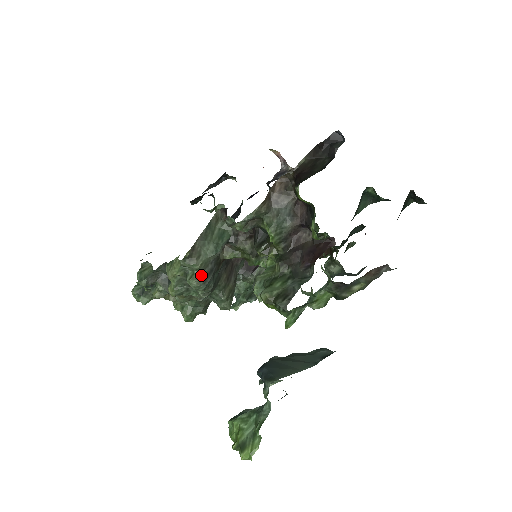
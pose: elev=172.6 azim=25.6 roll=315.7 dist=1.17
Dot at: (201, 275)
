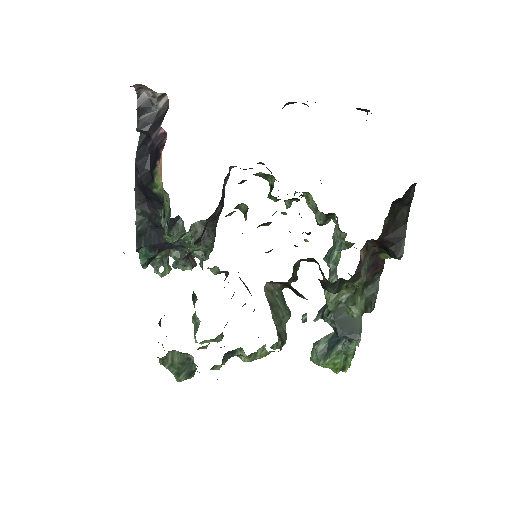
Dot at: occluded
